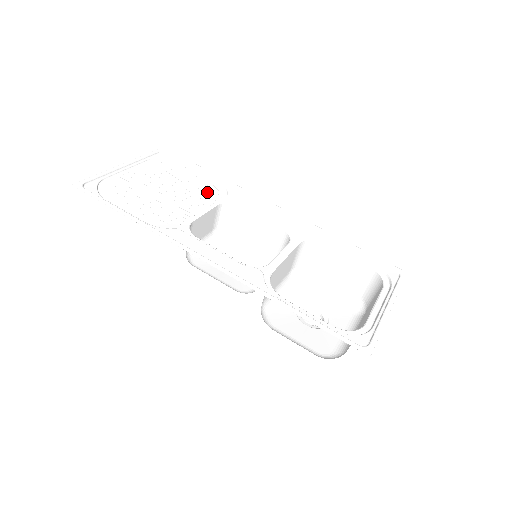
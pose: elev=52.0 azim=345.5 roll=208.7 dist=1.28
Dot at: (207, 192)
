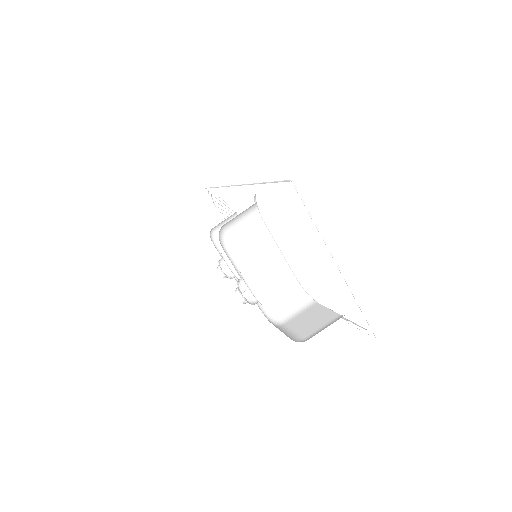
Dot at: occluded
